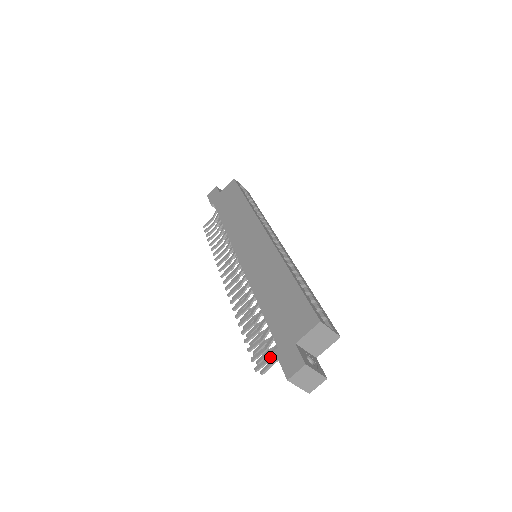
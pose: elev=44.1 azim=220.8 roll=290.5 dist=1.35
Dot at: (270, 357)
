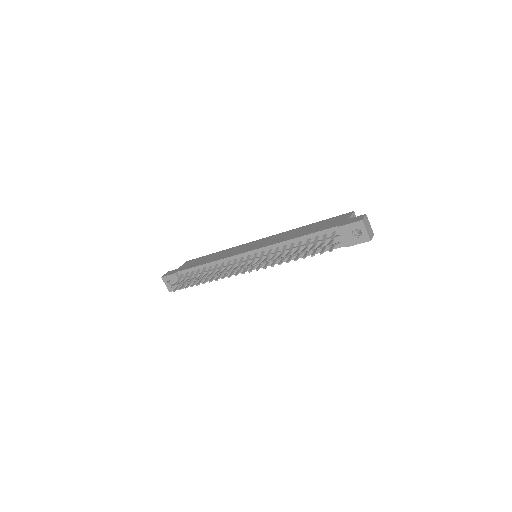
Dot at: (332, 239)
